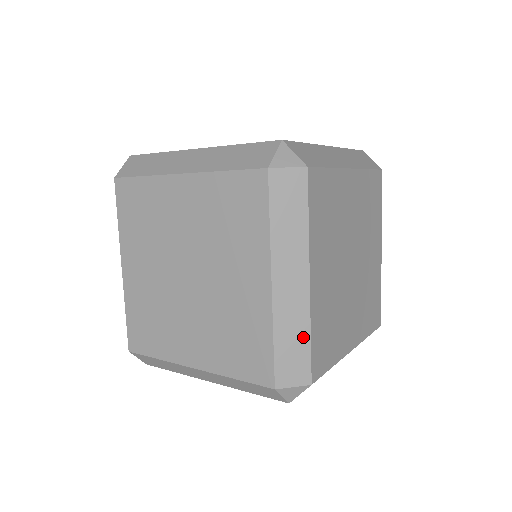
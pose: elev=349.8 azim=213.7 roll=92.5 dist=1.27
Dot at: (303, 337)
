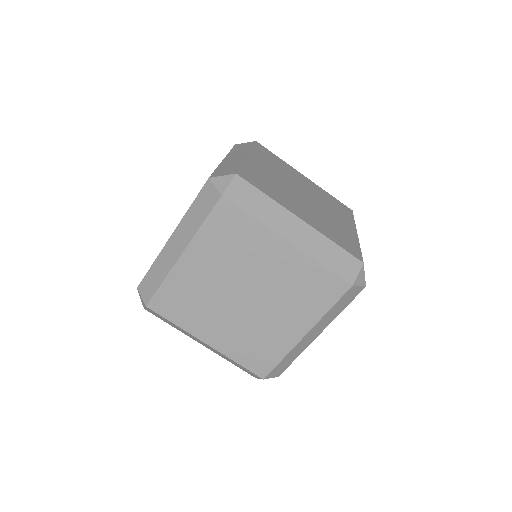
Dot at: (294, 358)
